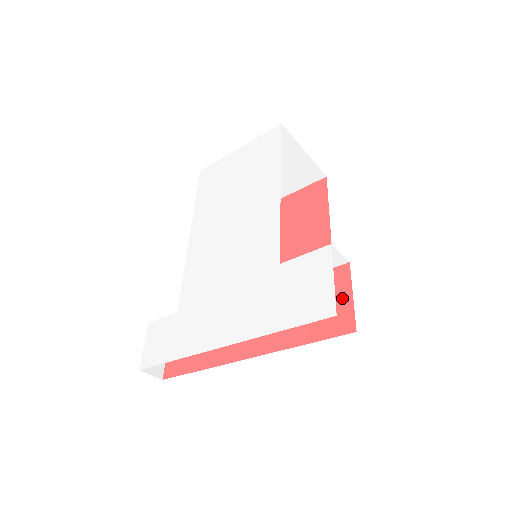
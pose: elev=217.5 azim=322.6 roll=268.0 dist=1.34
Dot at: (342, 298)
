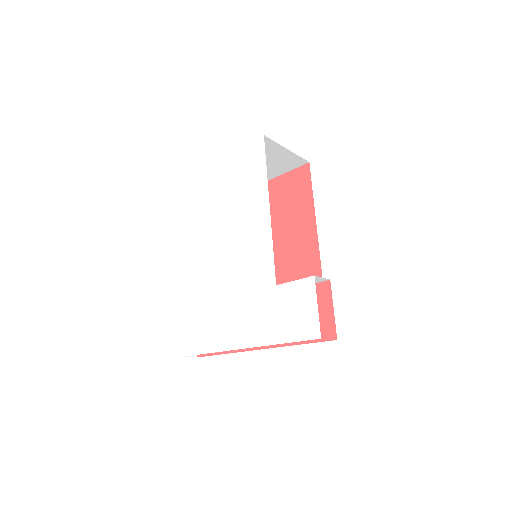
Dot at: (326, 310)
